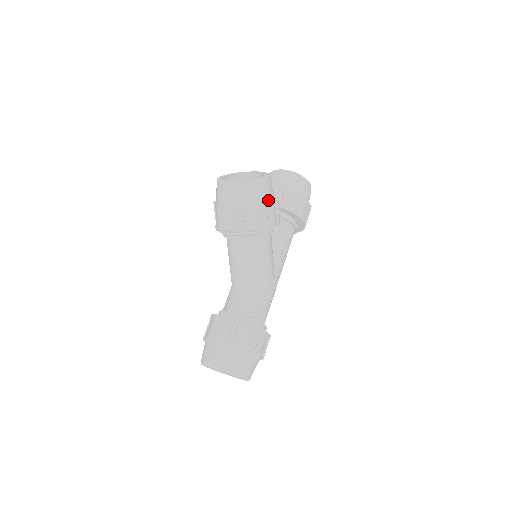
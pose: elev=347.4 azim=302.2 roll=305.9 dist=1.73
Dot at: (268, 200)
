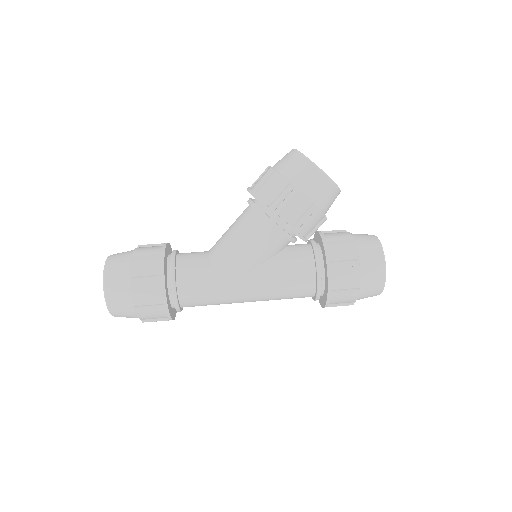
Dot at: (302, 190)
